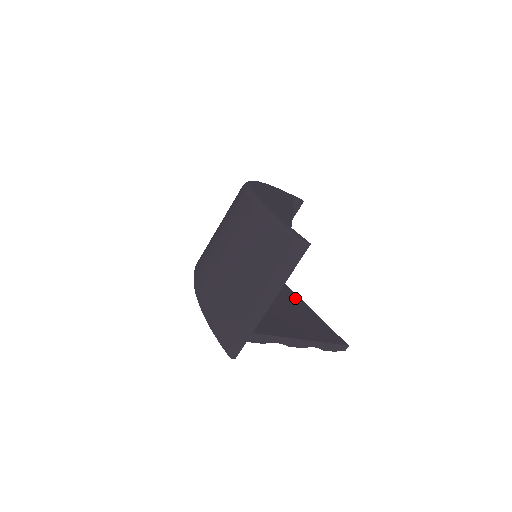
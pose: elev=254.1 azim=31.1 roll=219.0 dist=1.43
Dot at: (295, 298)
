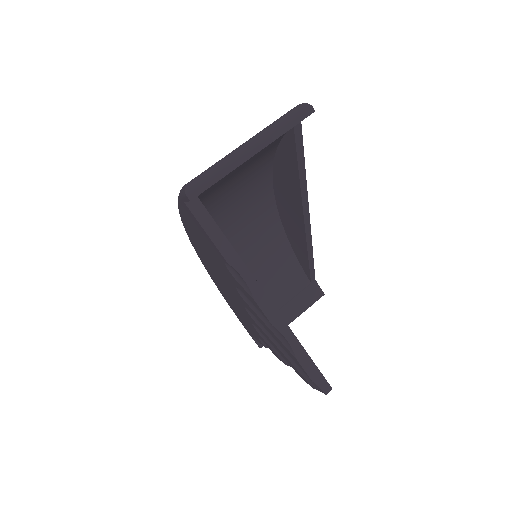
Dot at: occluded
